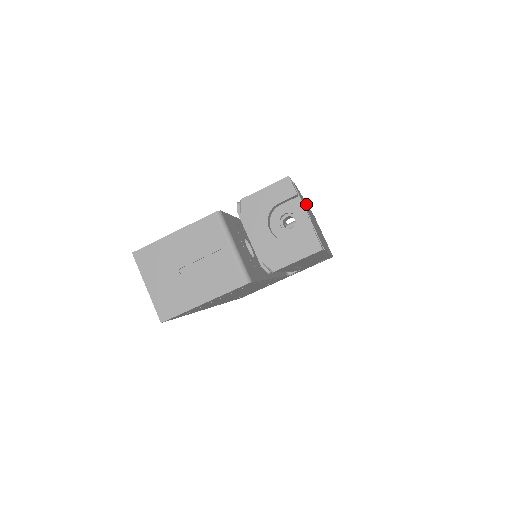
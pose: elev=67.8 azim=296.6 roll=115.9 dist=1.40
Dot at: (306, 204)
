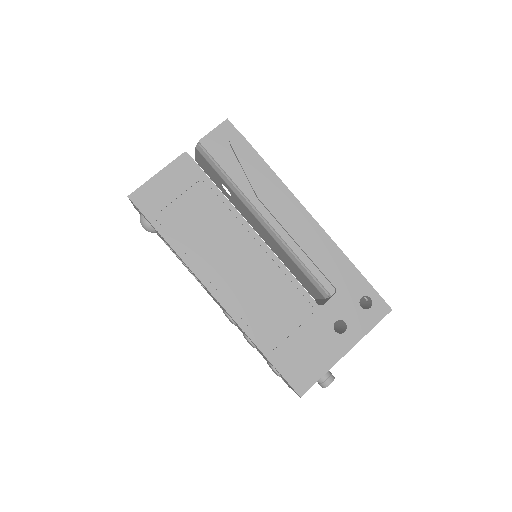
Dot at: occluded
